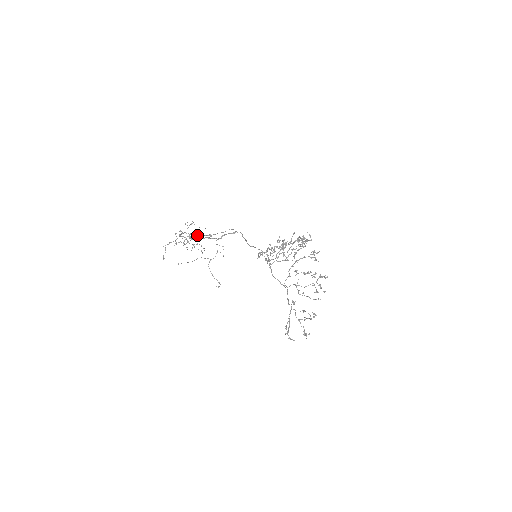
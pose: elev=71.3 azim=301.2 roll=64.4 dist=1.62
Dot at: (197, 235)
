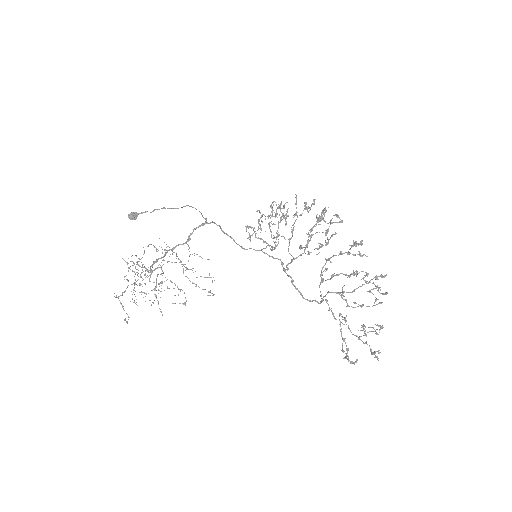
Dot at: occluded
